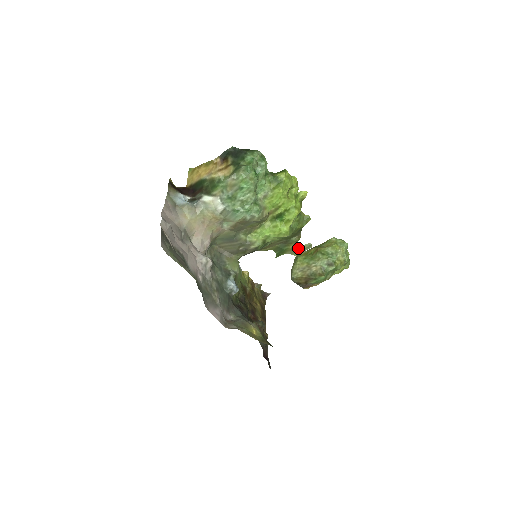
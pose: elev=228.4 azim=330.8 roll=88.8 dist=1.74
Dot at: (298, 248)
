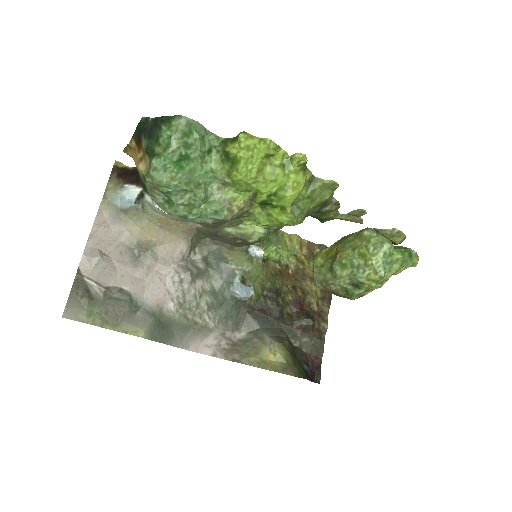
Dot at: (346, 214)
